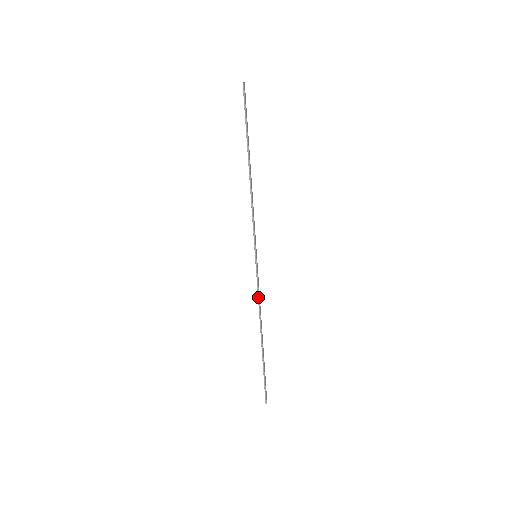
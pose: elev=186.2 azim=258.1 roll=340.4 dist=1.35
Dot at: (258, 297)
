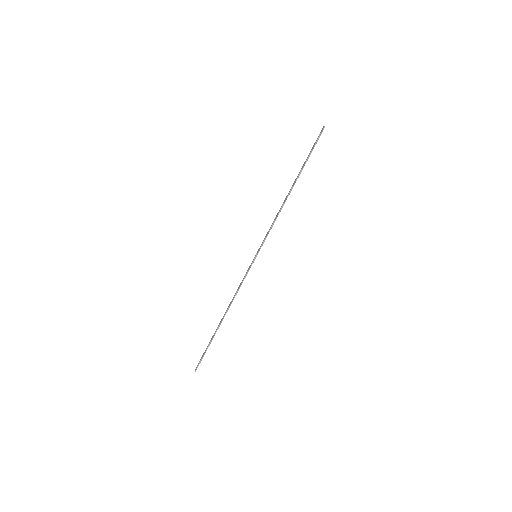
Dot at: (239, 287)
